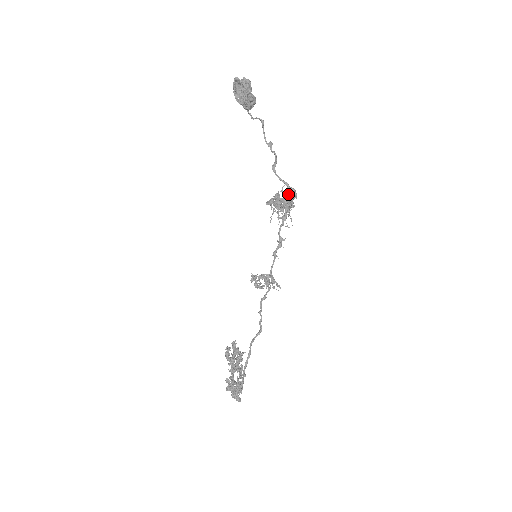
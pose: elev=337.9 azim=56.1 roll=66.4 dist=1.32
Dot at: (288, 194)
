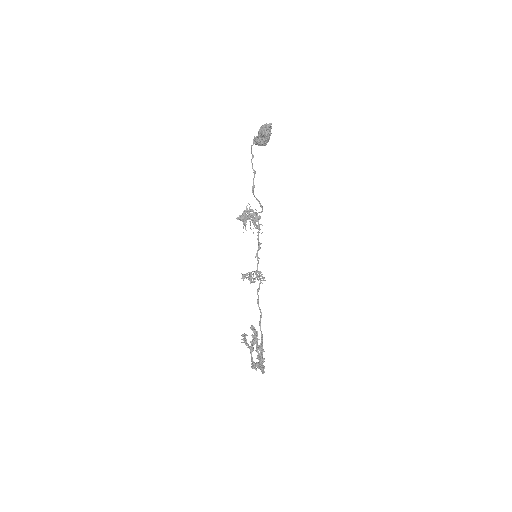
Dot at: (256, 210)
